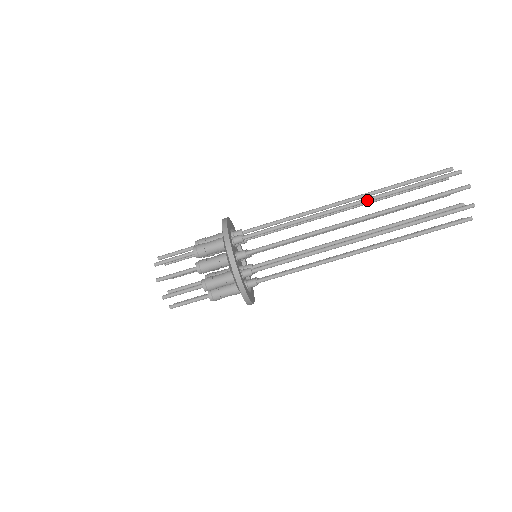
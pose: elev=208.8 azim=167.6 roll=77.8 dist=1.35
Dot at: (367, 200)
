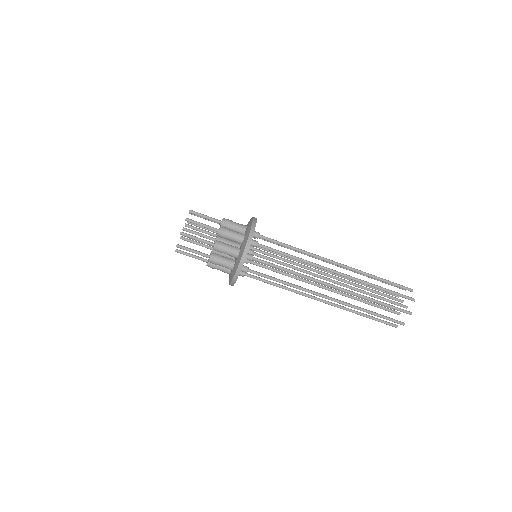
Dot at: (350, 278)
